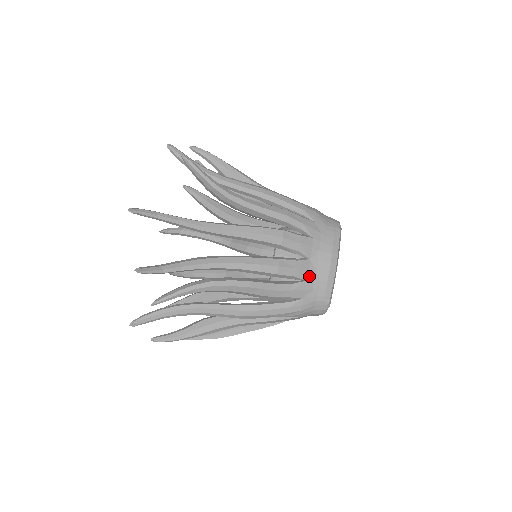
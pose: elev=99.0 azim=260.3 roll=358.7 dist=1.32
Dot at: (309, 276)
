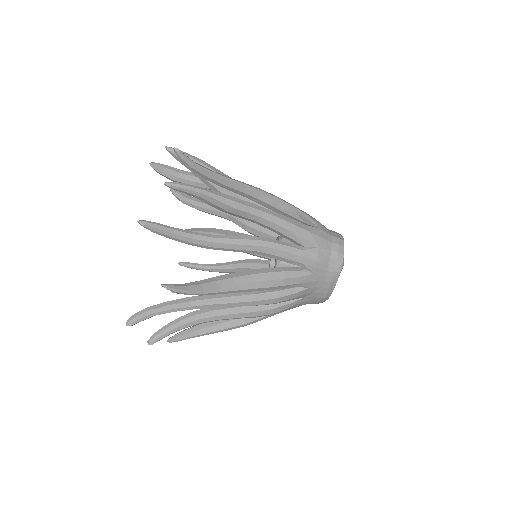
Dot at: (302, 304)
